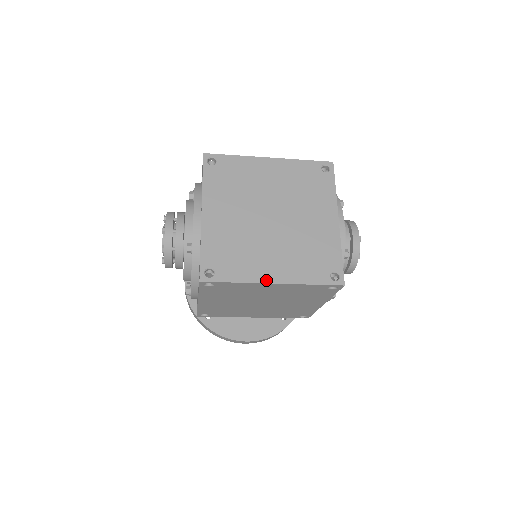
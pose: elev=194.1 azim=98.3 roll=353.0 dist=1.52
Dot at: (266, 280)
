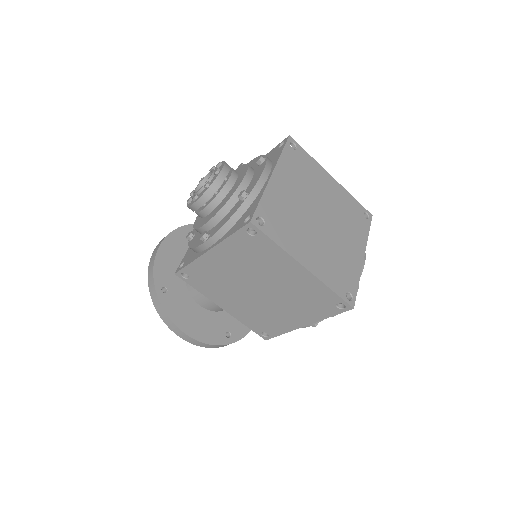
Dot at: (300, 260)
